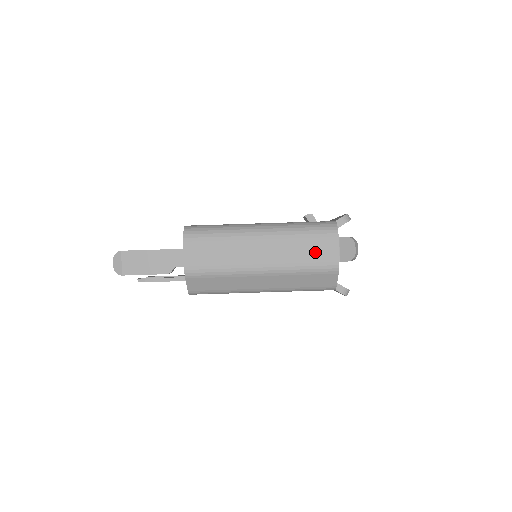
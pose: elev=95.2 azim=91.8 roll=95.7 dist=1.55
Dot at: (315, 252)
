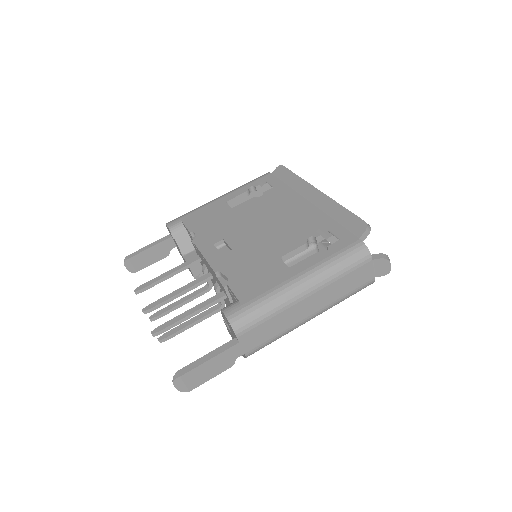
Dot at: (355, 281)
